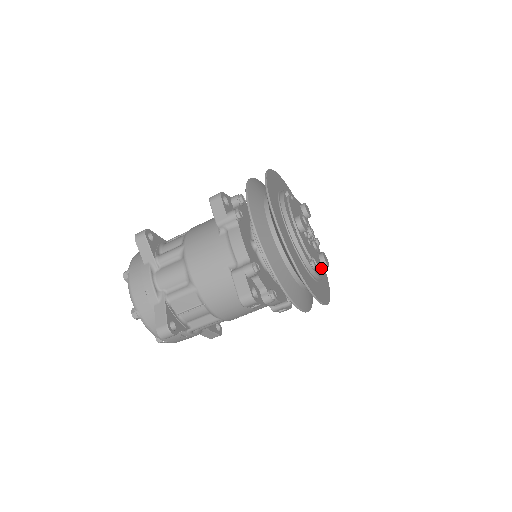
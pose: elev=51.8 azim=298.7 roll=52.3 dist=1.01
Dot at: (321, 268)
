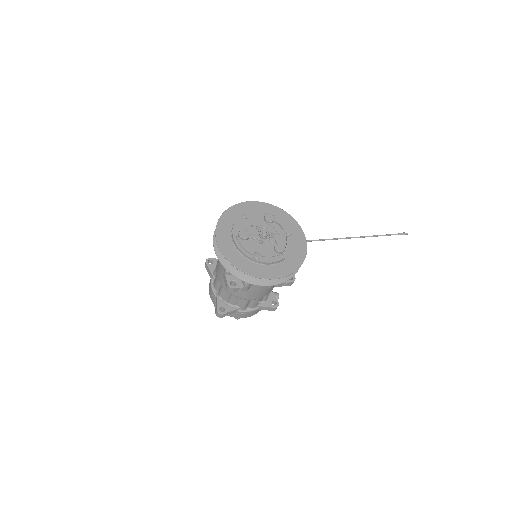
Dot at: (271, 256)
